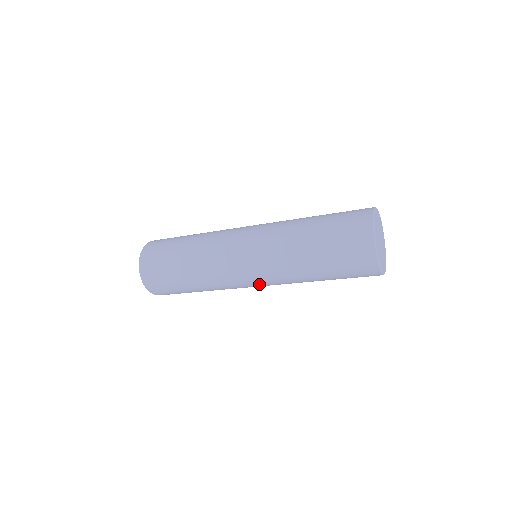
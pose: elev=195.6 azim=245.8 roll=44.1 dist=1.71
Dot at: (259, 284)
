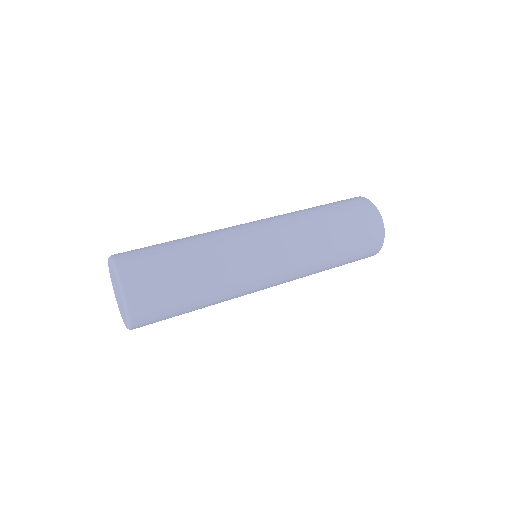
Dot at: occluded
